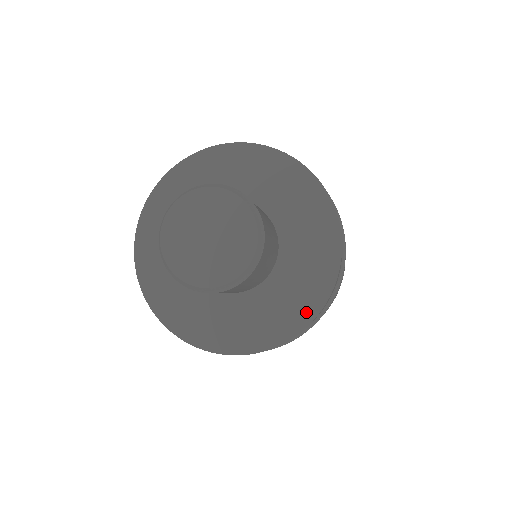
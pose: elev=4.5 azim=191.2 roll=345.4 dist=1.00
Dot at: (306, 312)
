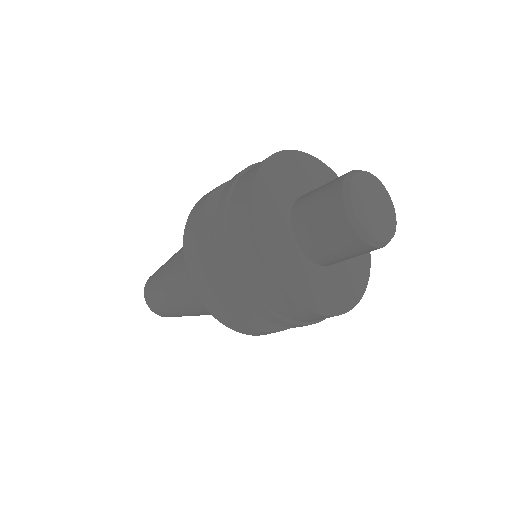
Dot at: (315, 304)
